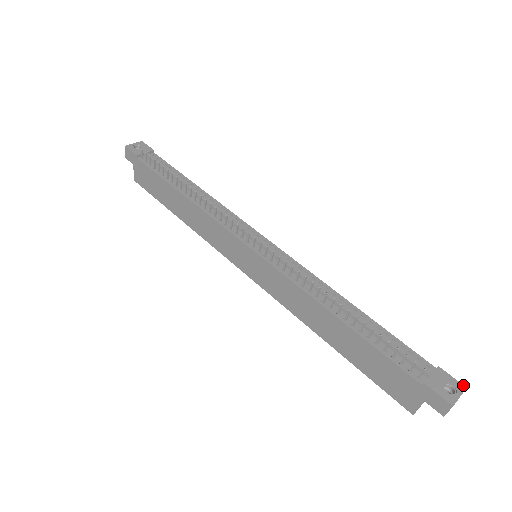
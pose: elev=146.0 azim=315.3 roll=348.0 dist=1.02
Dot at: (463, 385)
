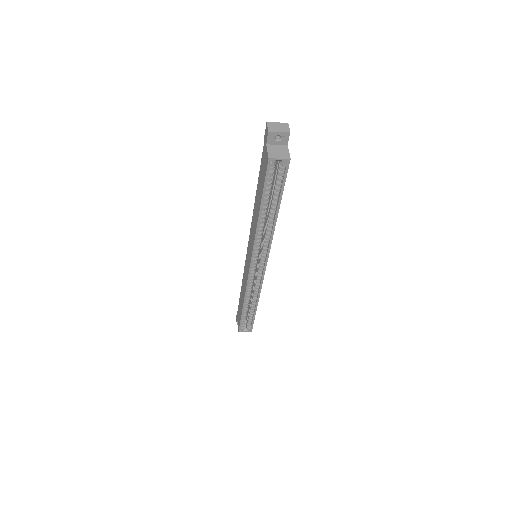
Dot at: (287, 125)
